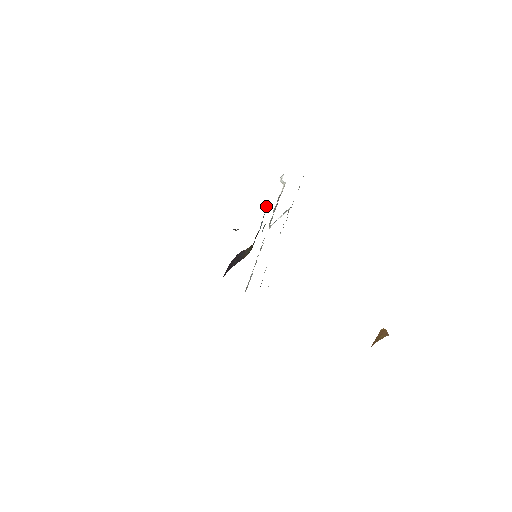
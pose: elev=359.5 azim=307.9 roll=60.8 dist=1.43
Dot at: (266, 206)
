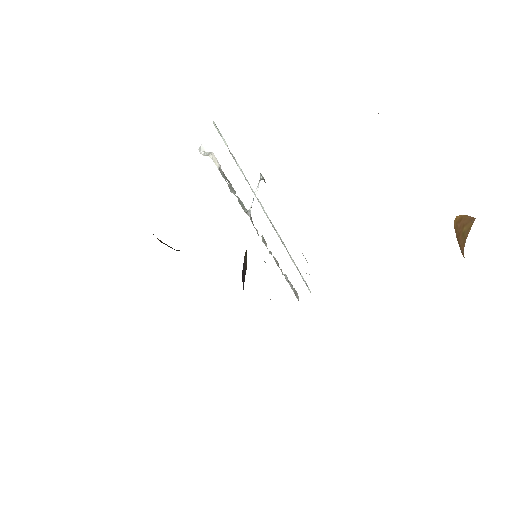
Dot at: occluded
